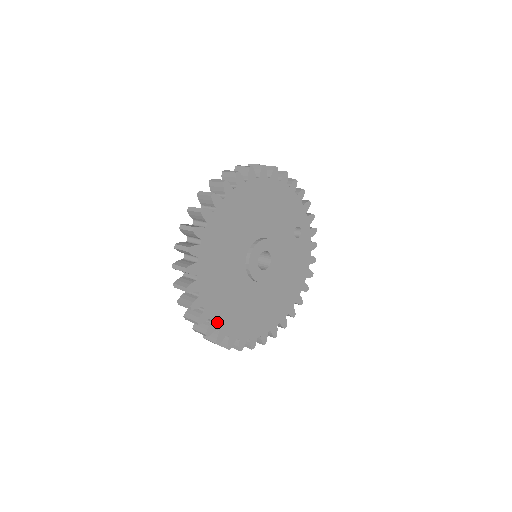
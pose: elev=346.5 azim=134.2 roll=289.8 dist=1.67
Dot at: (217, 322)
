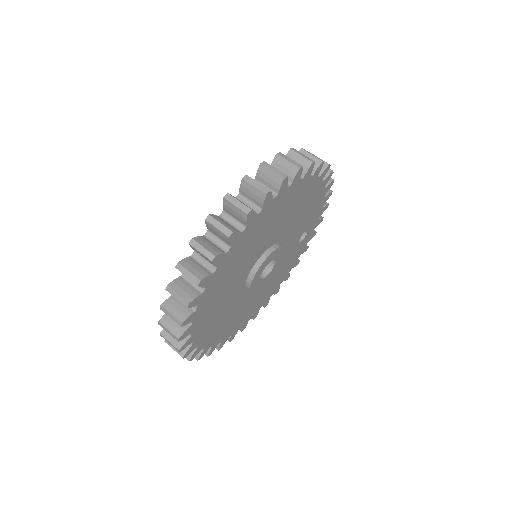
Dot at: (195, 335)
